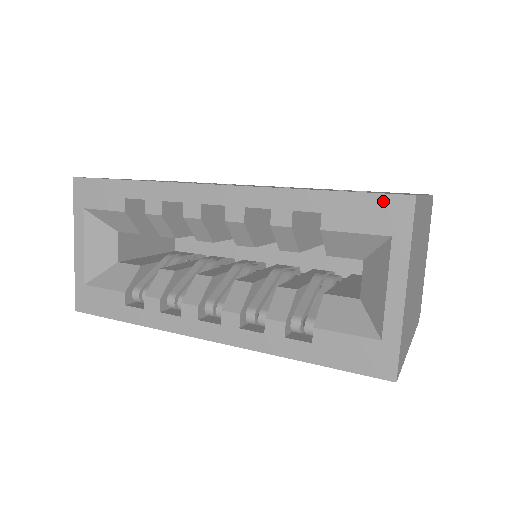
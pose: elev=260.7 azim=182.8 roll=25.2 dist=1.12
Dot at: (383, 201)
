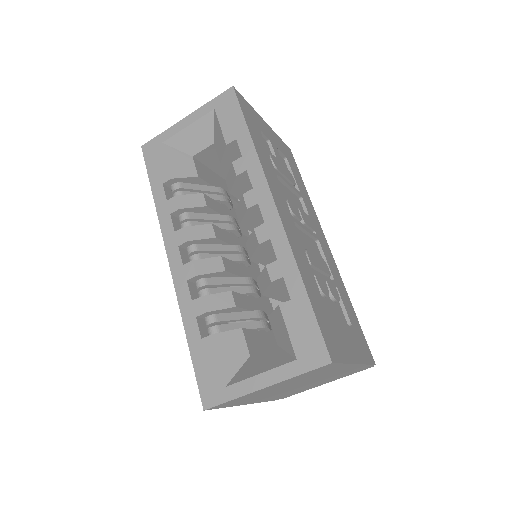
Dot at: (318, 341)
